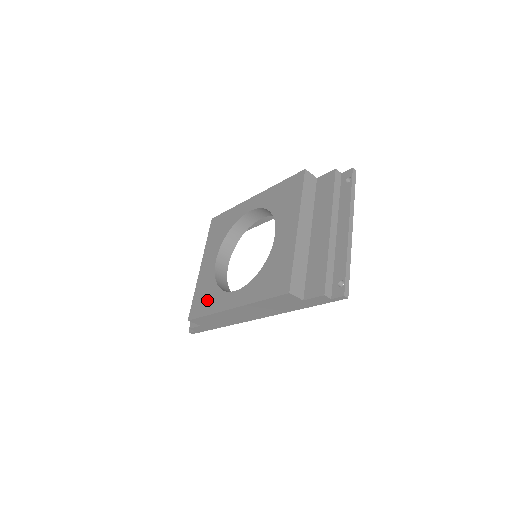
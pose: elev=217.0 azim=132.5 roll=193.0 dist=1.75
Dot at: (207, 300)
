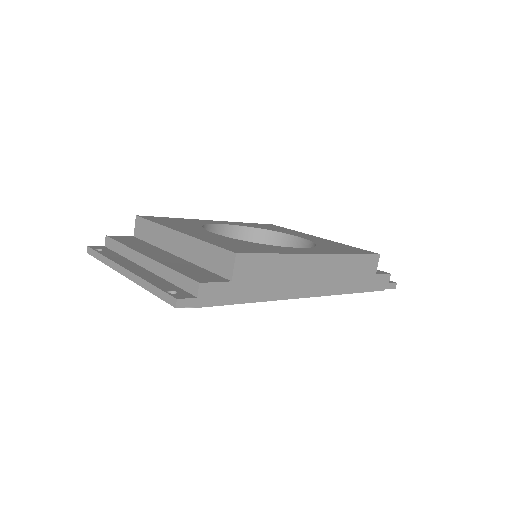
Dot at: (255, 246)
